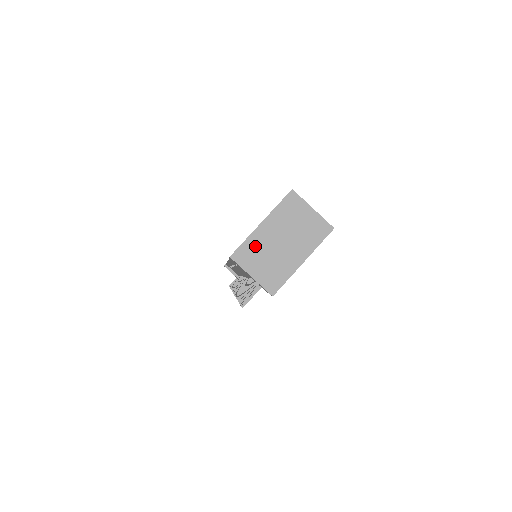
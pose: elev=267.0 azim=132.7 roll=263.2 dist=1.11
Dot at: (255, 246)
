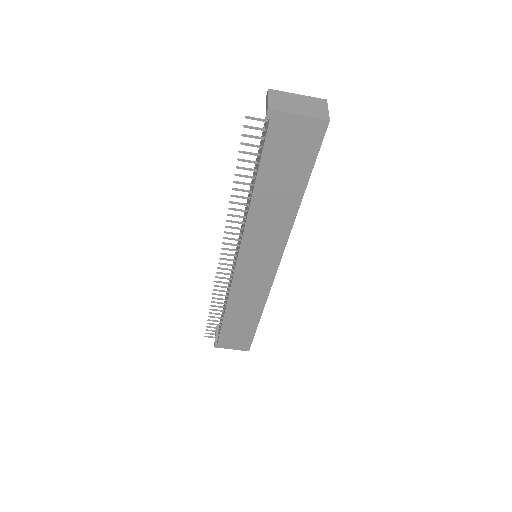
Dot at: (284, 95)
